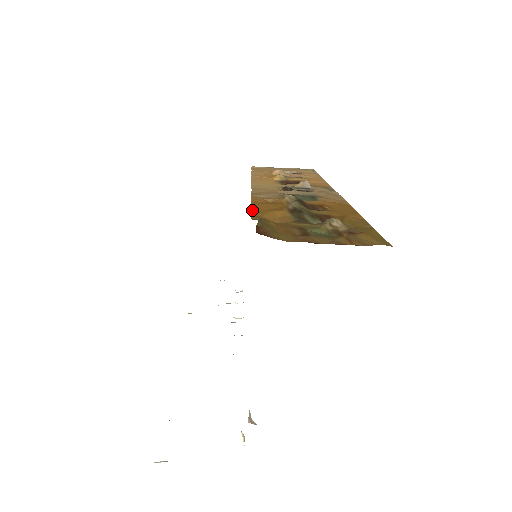
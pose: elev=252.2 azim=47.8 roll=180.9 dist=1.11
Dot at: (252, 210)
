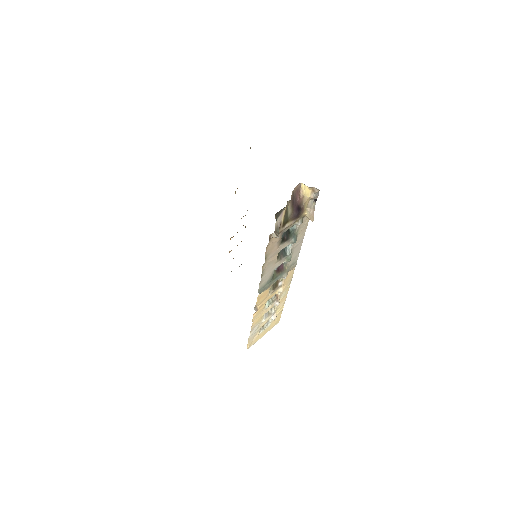
Dot at: occluded
